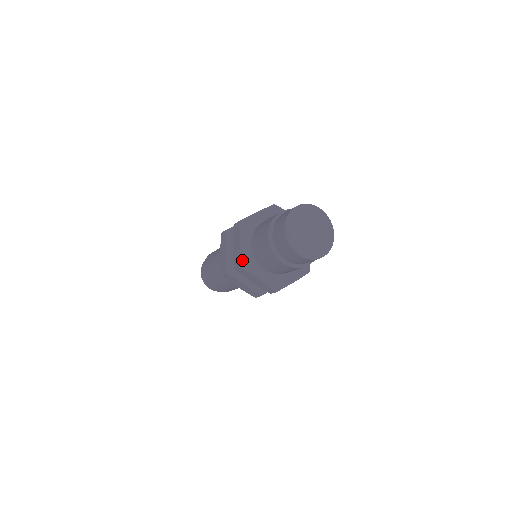
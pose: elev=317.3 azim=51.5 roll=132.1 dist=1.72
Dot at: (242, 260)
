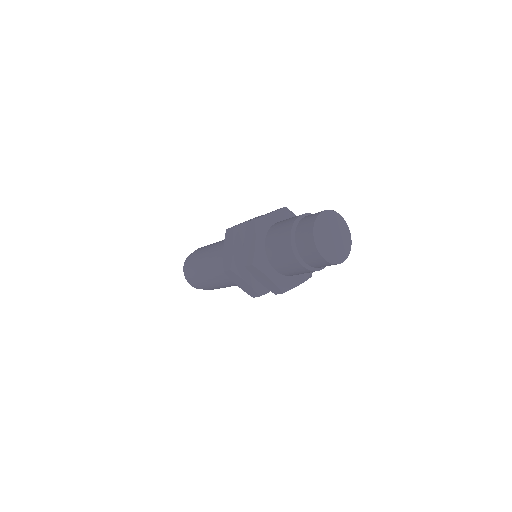
Dot at: (281, 288)
